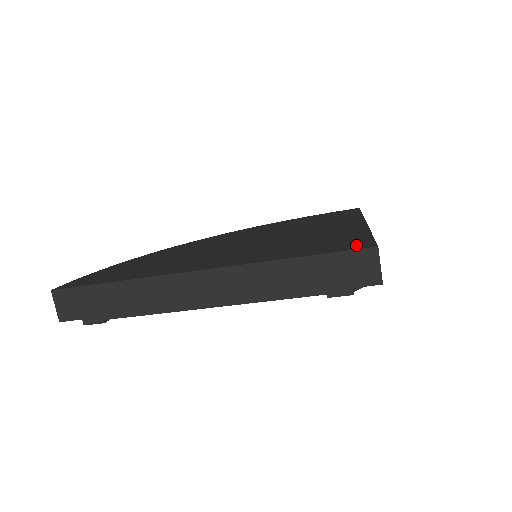
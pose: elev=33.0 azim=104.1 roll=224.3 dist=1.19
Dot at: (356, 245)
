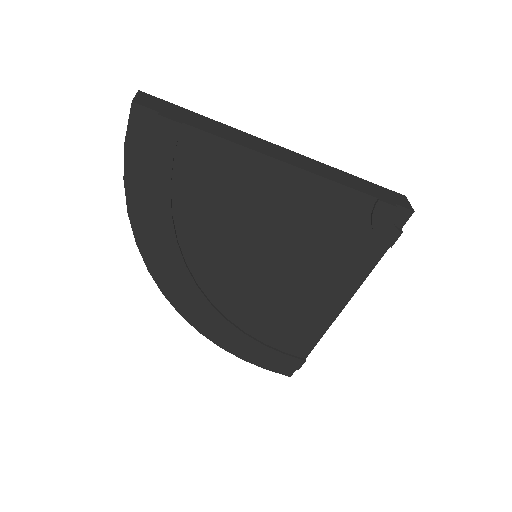
Dot at: occluded
